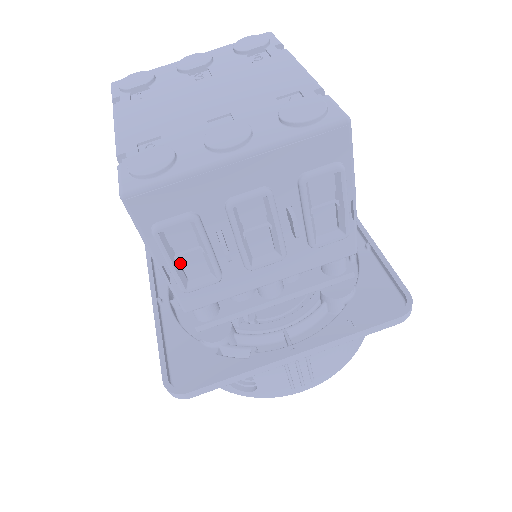
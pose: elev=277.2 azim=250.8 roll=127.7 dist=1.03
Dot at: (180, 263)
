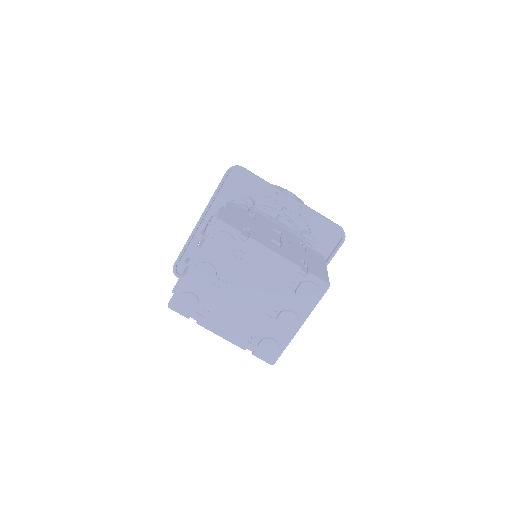
Dot at: occluded
